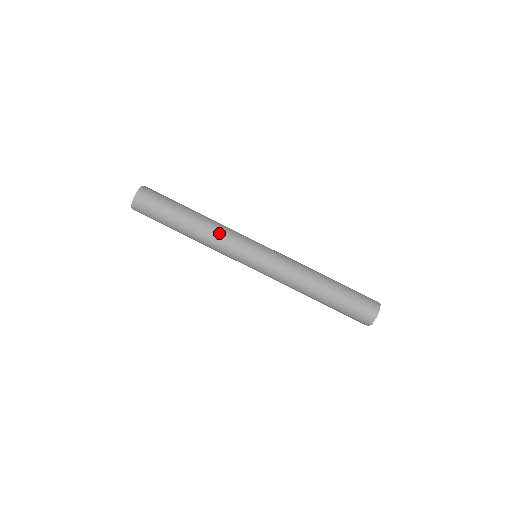
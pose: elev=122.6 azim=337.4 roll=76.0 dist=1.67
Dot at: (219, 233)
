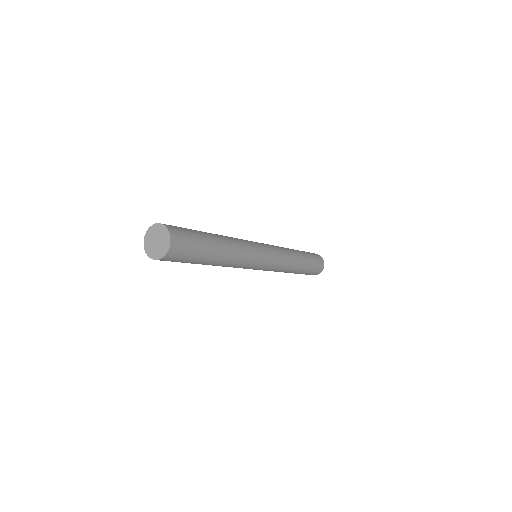
Dot at: (242, 245)
